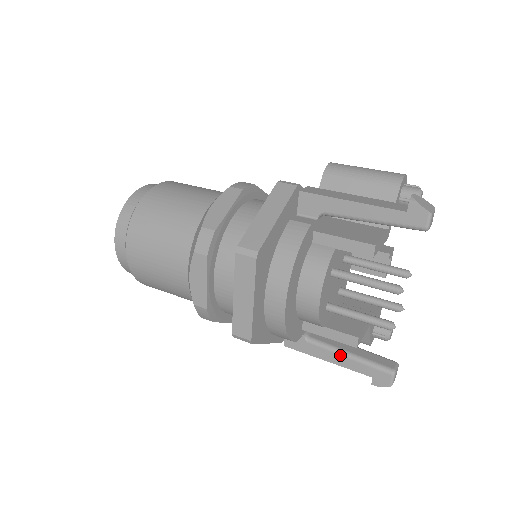
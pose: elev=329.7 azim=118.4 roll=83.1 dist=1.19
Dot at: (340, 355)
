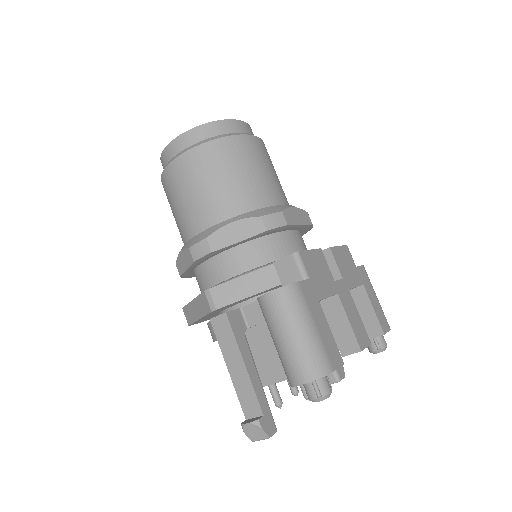
Dot at: occluded
